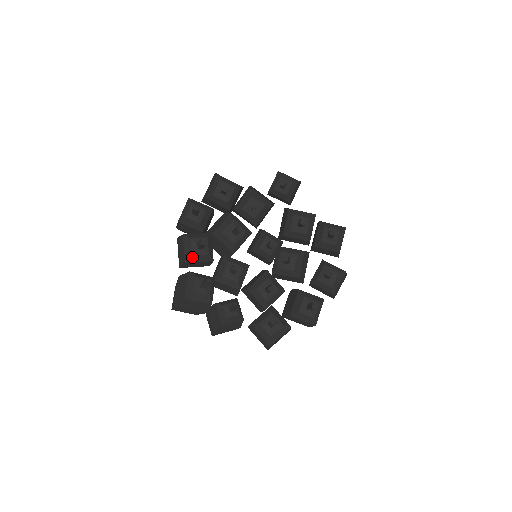
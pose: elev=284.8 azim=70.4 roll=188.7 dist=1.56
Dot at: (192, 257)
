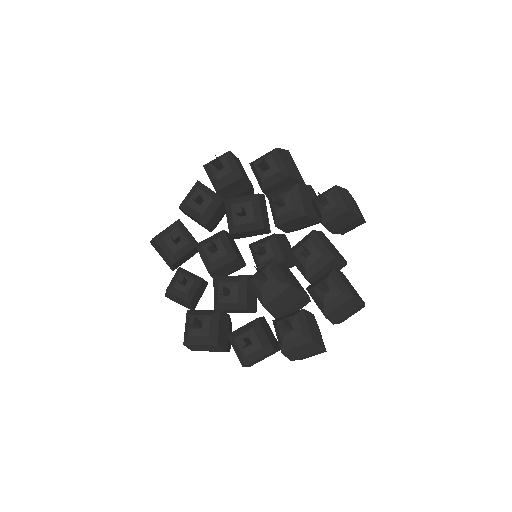
Dot at: (186, 206)
